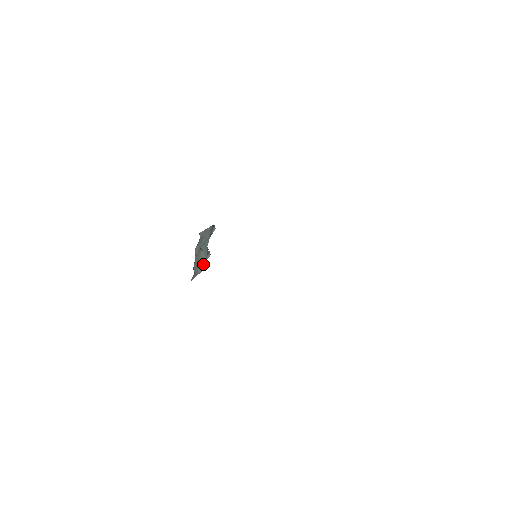
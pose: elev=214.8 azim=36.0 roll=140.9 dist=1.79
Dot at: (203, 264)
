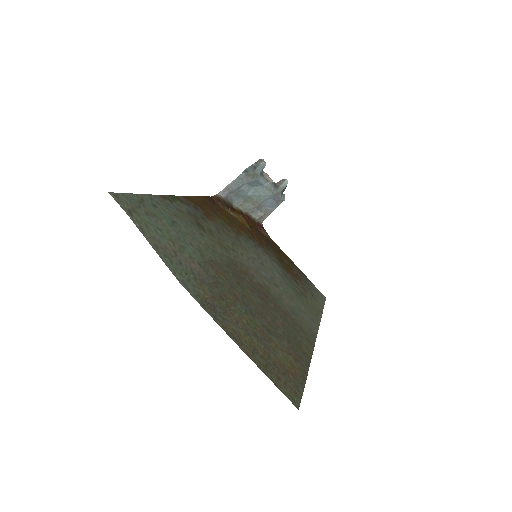
Dot at: (273, 200)
